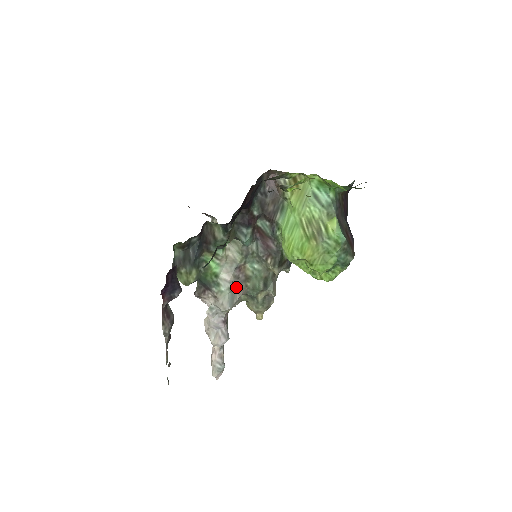
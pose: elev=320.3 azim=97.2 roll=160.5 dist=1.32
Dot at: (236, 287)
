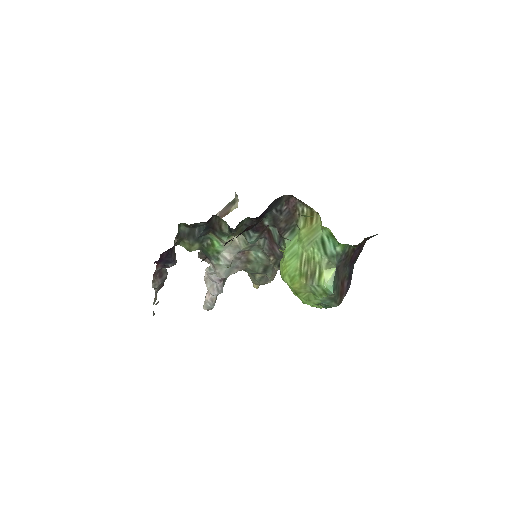
Dot at: (236, 264)
